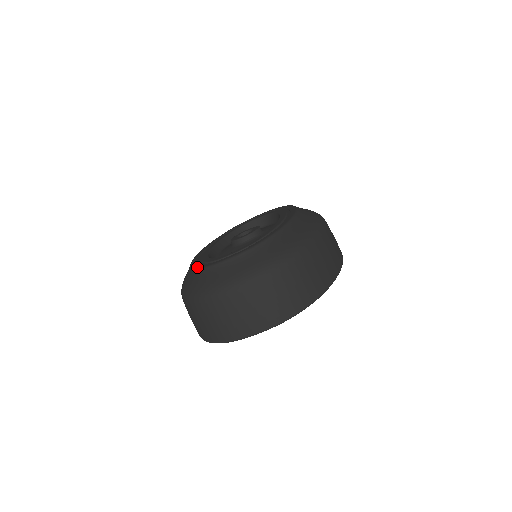
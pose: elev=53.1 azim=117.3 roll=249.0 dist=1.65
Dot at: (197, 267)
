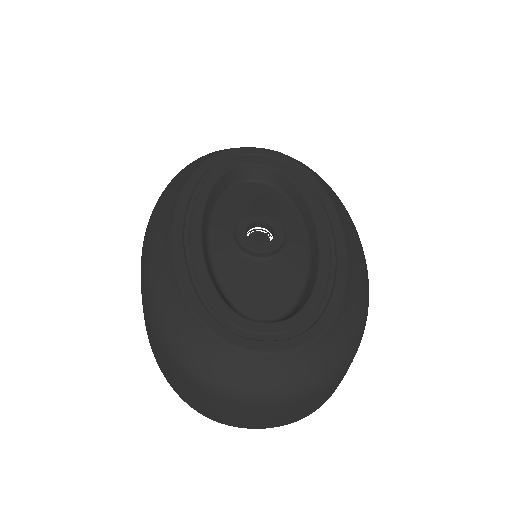
Dot at: (209, 327)
